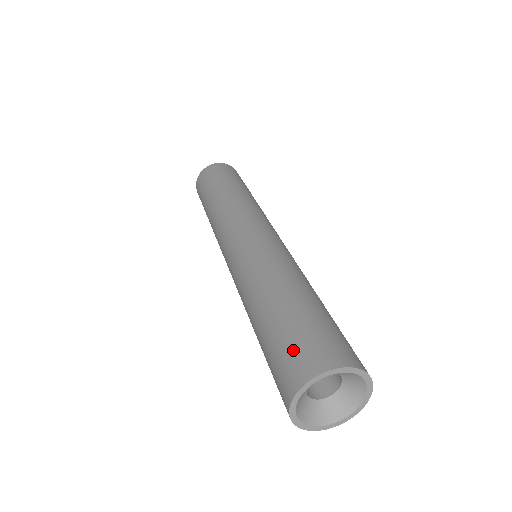
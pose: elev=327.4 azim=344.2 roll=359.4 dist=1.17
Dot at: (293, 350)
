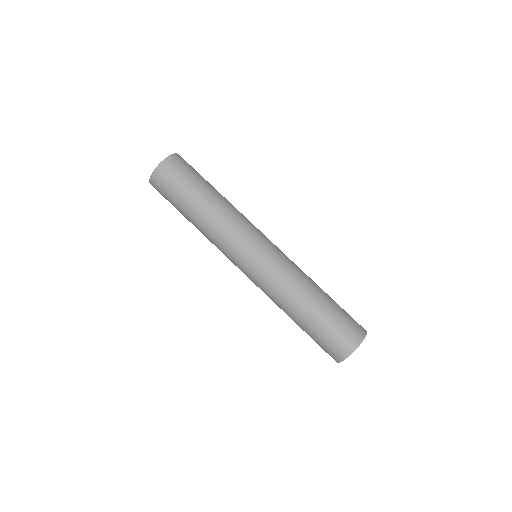
Dot at: (324, 349)
